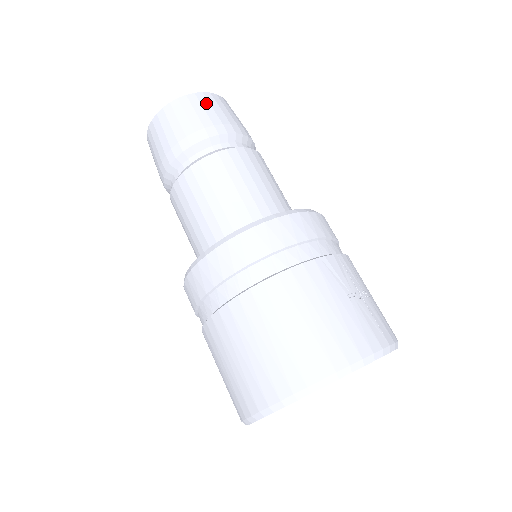
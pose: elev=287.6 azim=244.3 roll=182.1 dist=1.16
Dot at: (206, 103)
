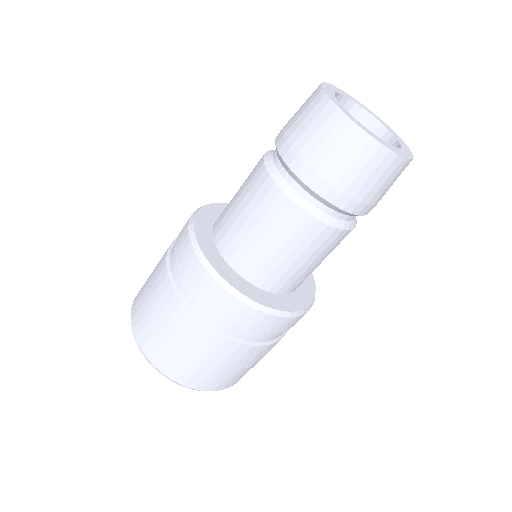
Dot at: (382, 170)
